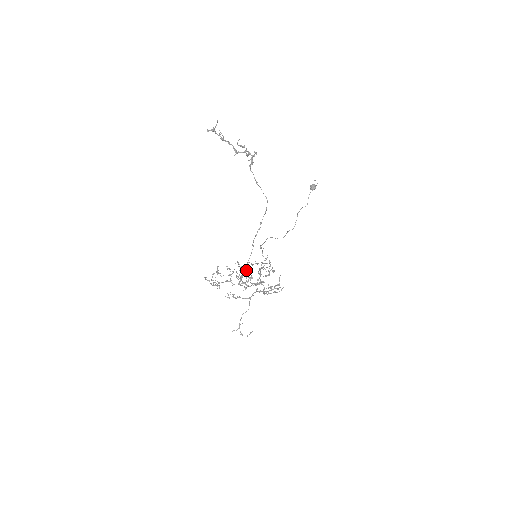
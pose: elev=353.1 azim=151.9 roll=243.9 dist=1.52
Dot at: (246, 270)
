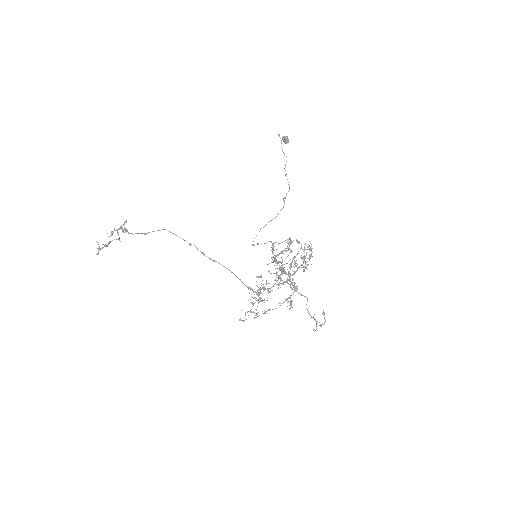
Dot at: occluded
